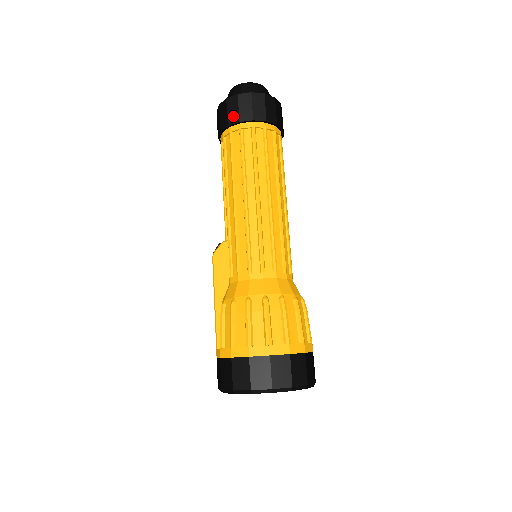
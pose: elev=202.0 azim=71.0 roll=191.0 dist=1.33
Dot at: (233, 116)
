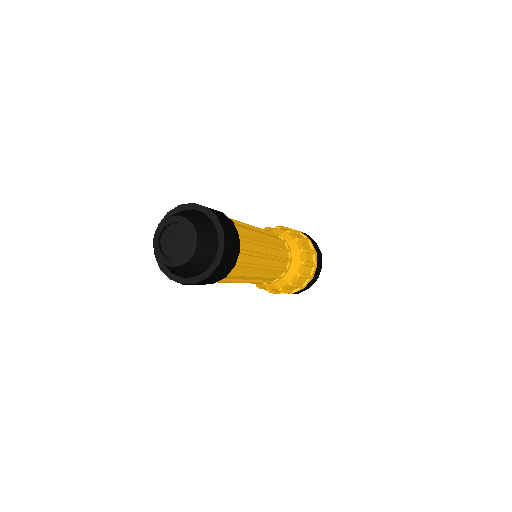
Dot at: occluded
